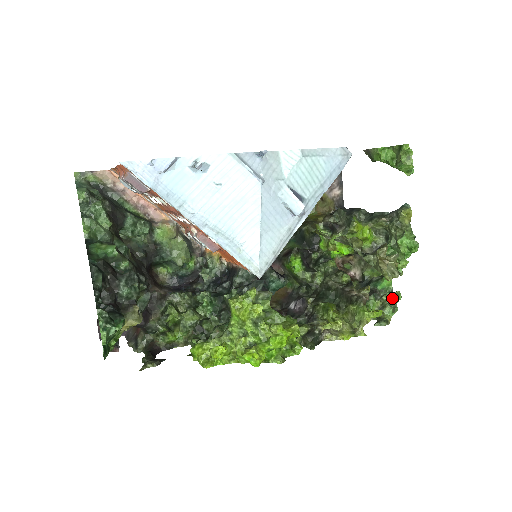
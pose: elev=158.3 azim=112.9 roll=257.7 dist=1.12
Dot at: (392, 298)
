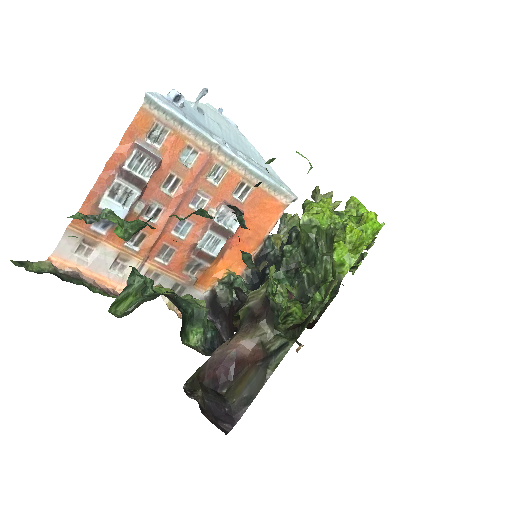
Dot at: occluded
